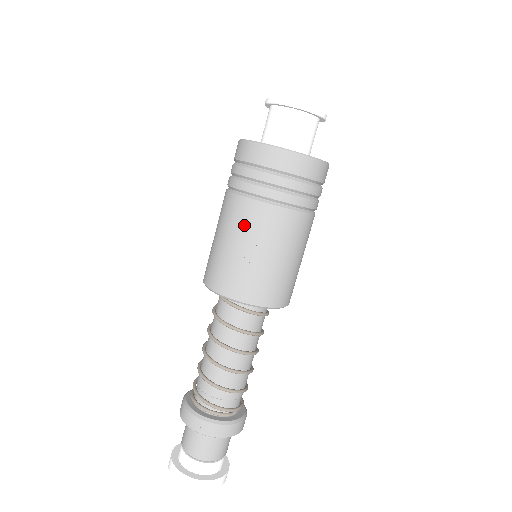
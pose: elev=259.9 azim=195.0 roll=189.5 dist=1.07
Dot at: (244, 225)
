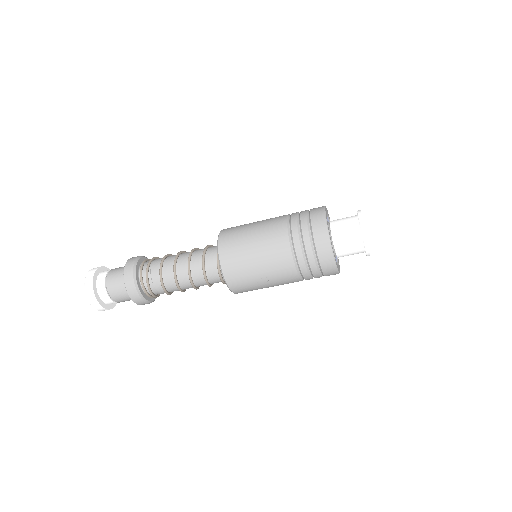
Dot at: (275, 266)
